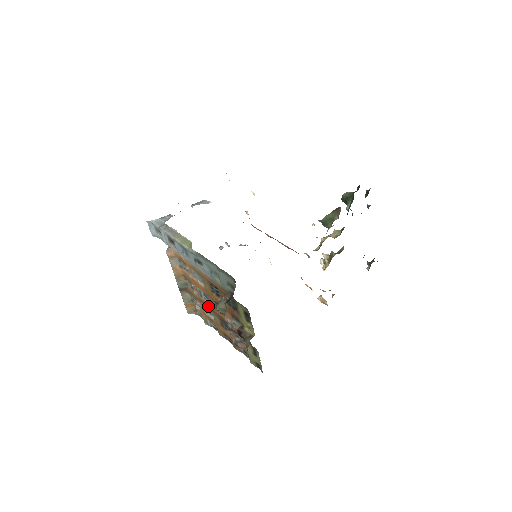
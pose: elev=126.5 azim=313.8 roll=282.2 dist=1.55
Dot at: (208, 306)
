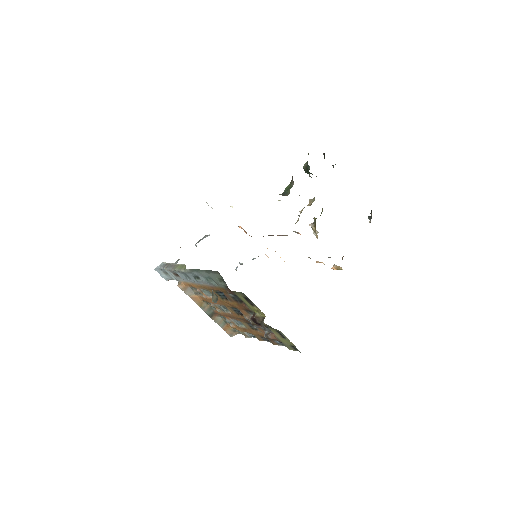
Dot at: (232, 316)
